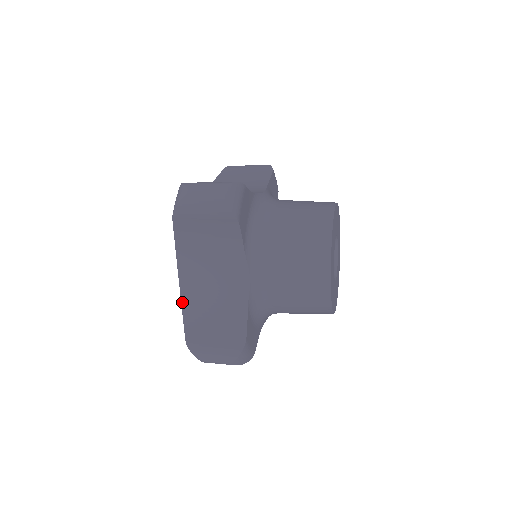
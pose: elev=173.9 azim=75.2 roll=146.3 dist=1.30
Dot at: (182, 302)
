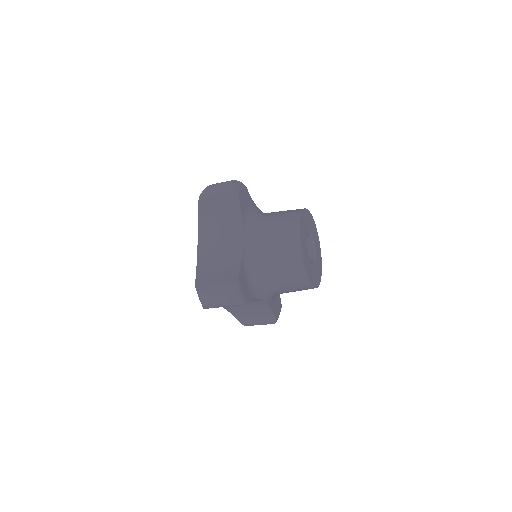
Dot at: (197, 264)
